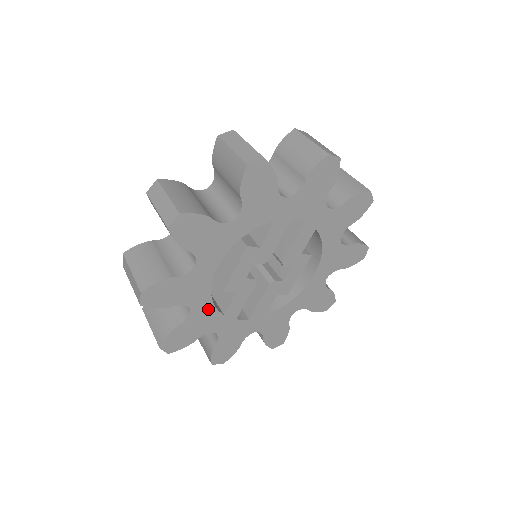
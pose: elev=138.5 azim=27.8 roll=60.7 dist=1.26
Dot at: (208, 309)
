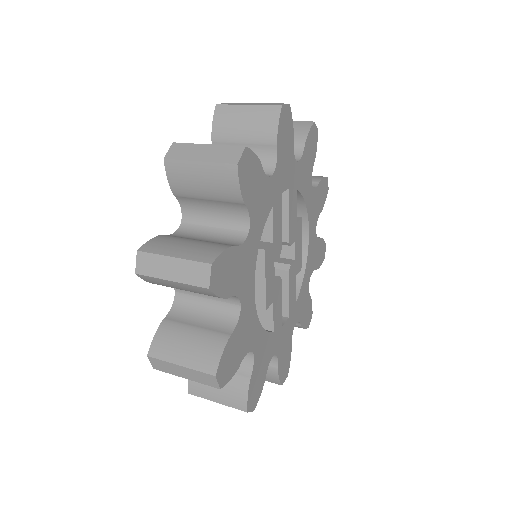
Dot at: (262, 338)
